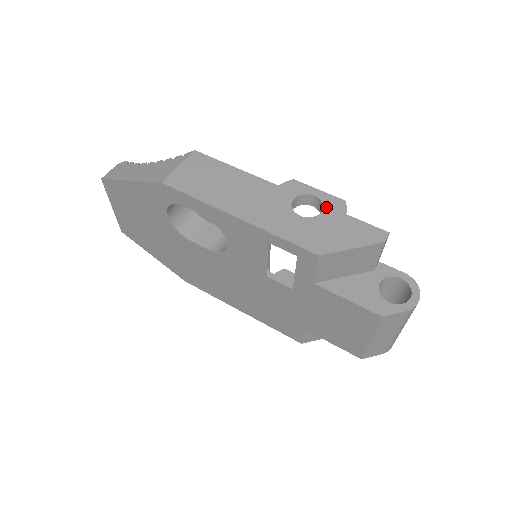
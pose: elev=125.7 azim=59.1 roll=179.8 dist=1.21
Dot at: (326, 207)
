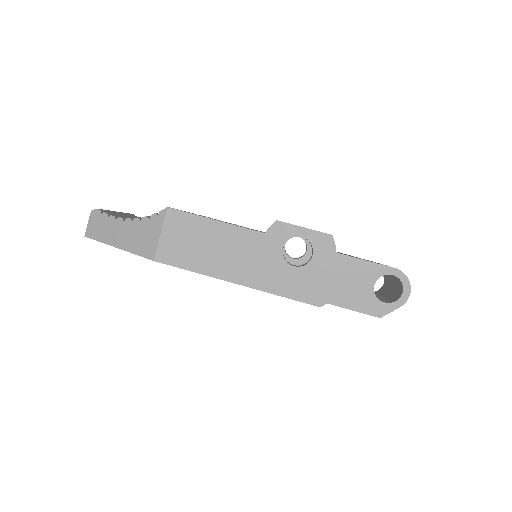
Dot at: (316, 249)
